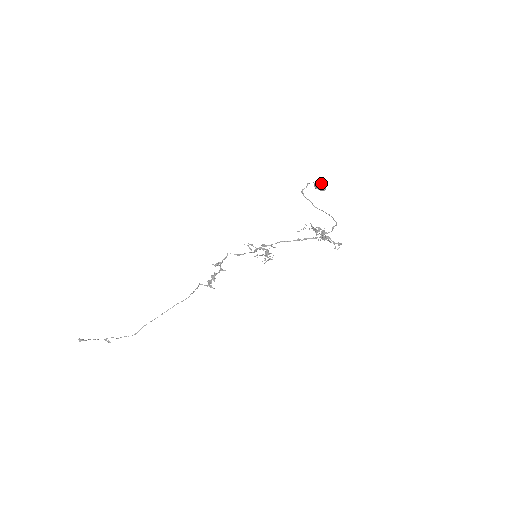
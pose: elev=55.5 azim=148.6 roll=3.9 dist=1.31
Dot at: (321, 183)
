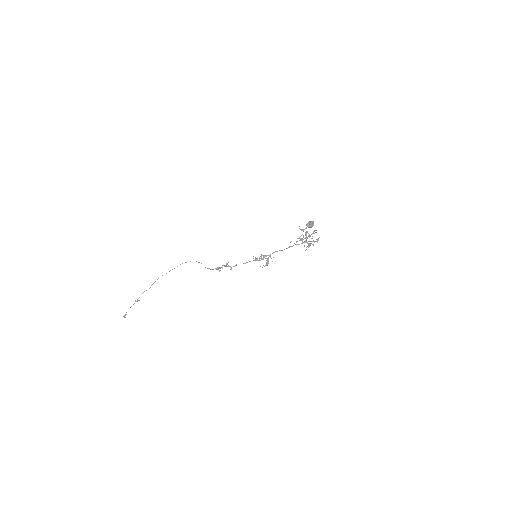
Dot at: (311, 223)
